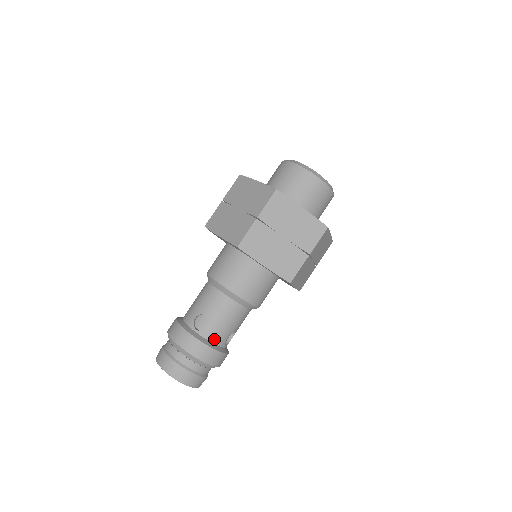
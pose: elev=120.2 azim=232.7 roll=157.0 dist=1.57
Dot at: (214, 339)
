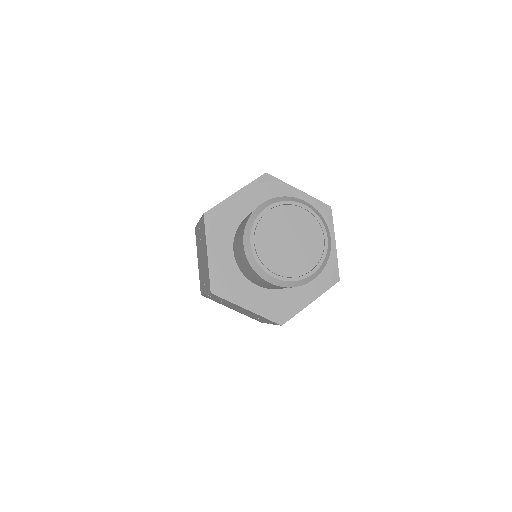
Dot at: occluded
